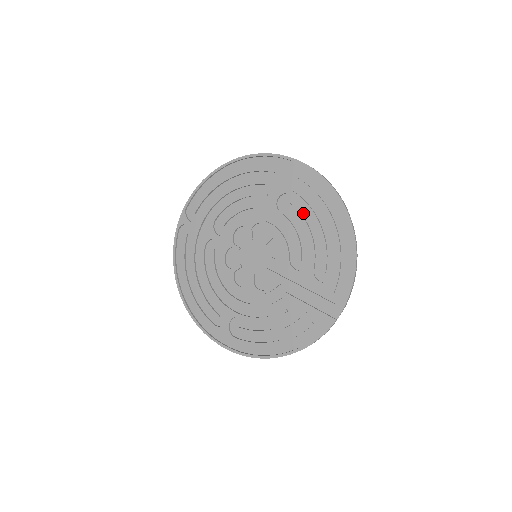
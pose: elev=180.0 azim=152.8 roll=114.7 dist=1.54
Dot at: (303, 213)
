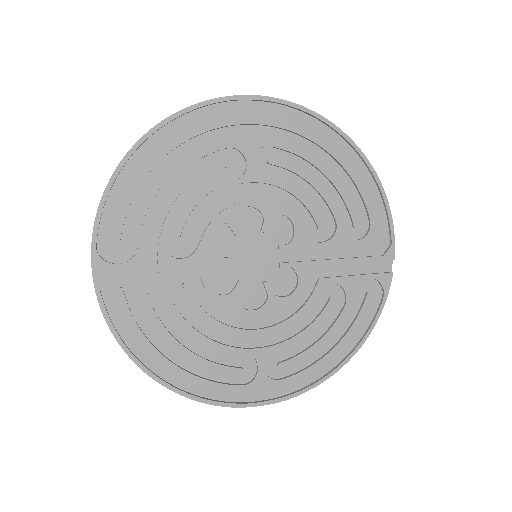
Dot at: (295, 166)
